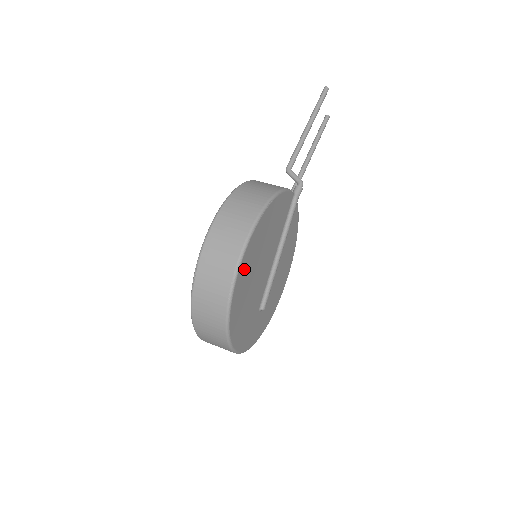
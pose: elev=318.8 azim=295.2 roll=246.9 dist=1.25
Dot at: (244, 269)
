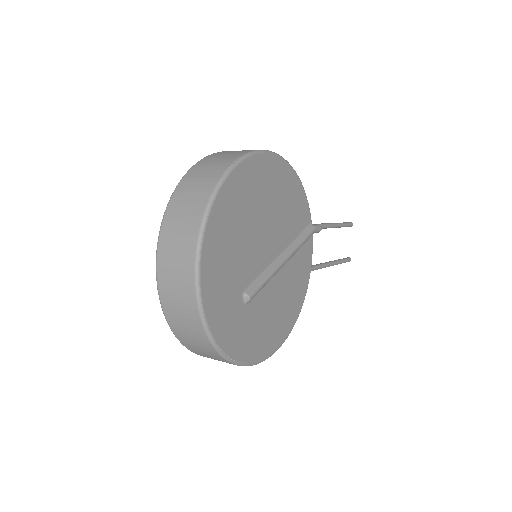
Dot at: (249, 174)
